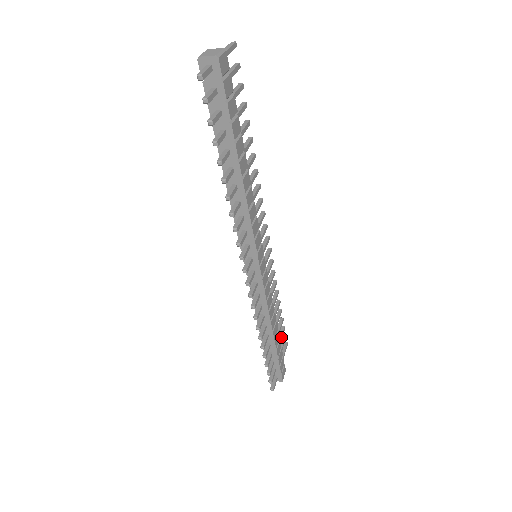
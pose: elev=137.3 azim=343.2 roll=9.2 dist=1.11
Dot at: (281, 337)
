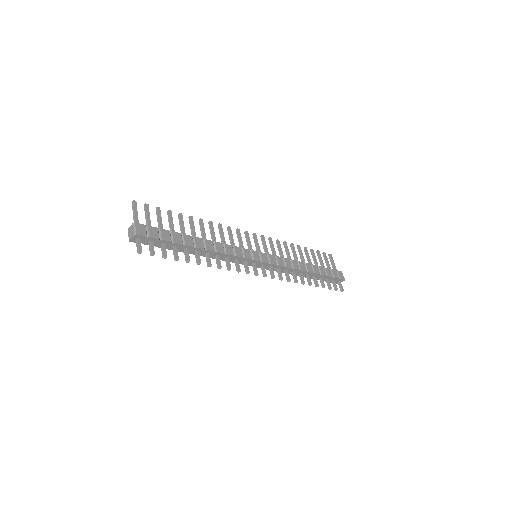
Dot at: (321, 259)
